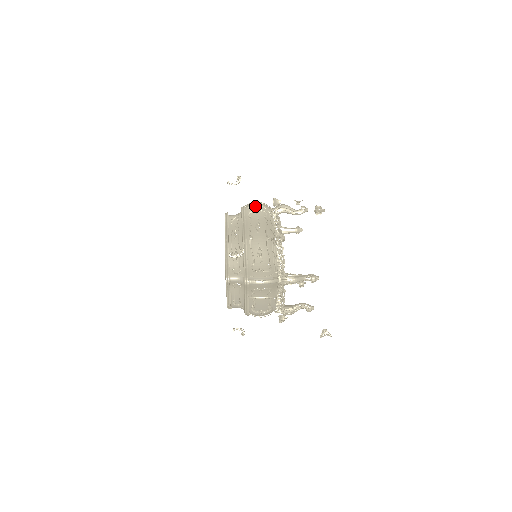
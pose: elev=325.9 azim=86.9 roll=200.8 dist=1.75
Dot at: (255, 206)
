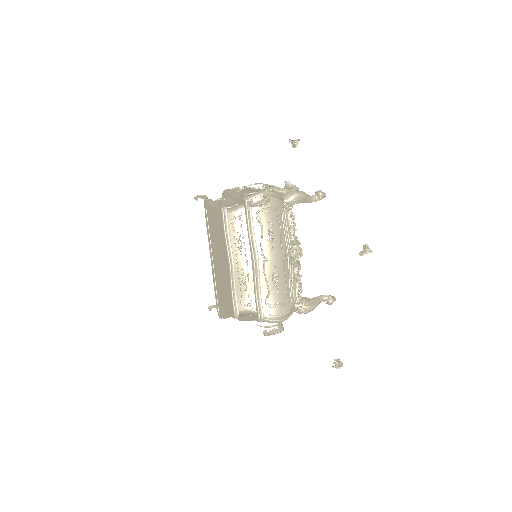
Dot at: occluded
